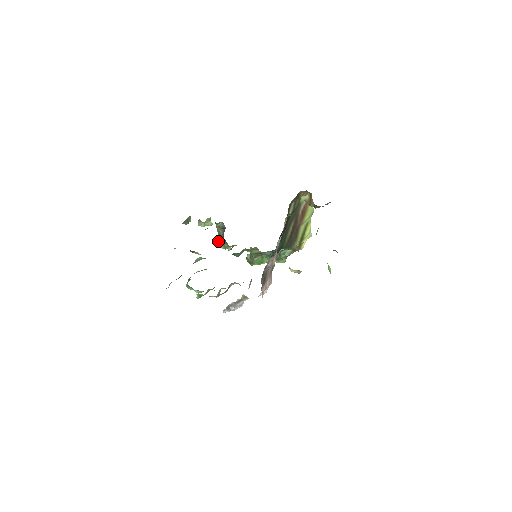
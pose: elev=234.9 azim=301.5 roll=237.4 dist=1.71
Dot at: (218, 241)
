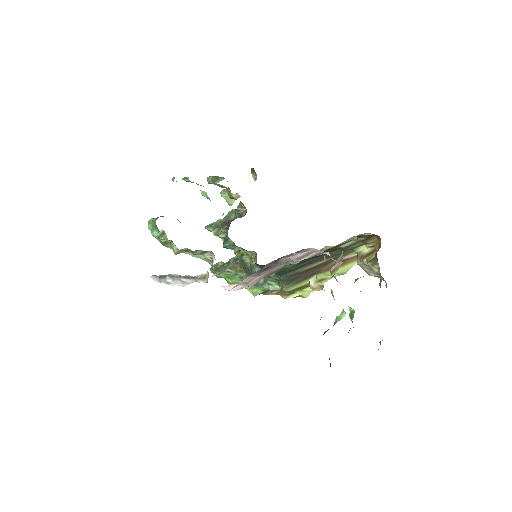
Dot at: (215, 223)
